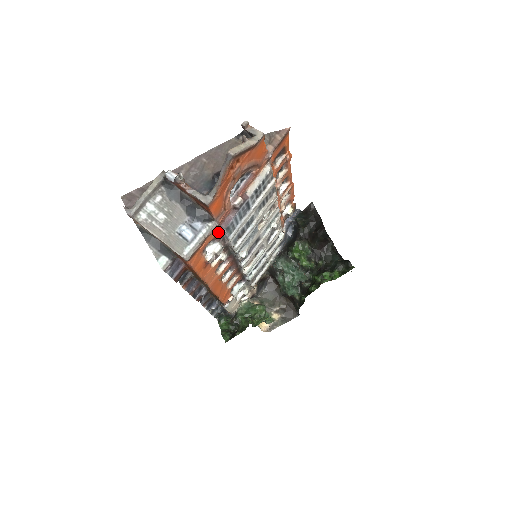
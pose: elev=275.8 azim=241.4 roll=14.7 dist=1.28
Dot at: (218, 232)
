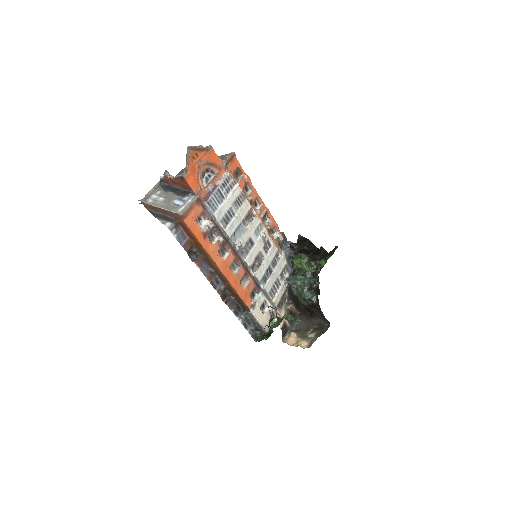
Dot at: (204, 209)
